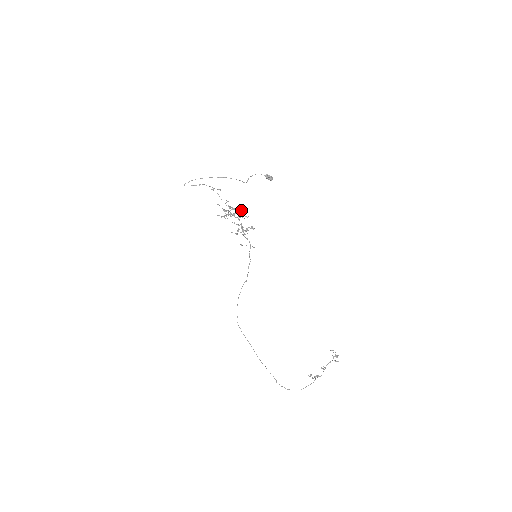
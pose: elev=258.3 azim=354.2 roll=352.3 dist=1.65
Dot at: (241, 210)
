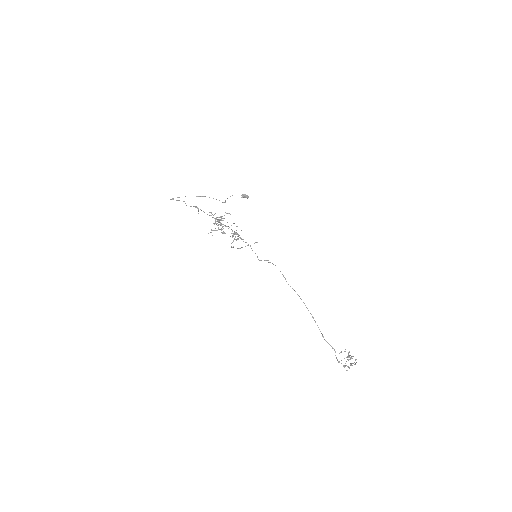
Dot at: (221, 230)
